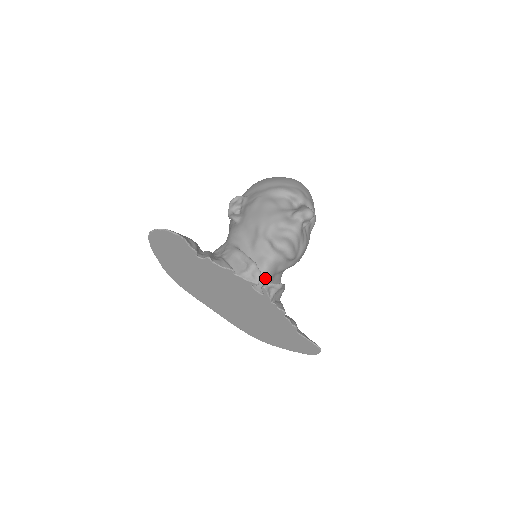
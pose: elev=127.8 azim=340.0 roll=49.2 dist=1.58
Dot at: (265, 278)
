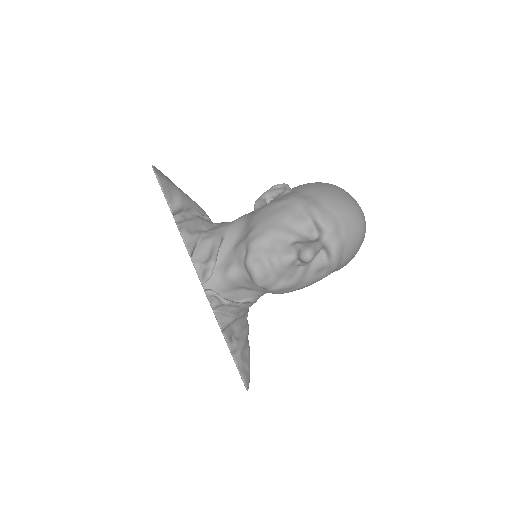
Dot at: (222, 284)
